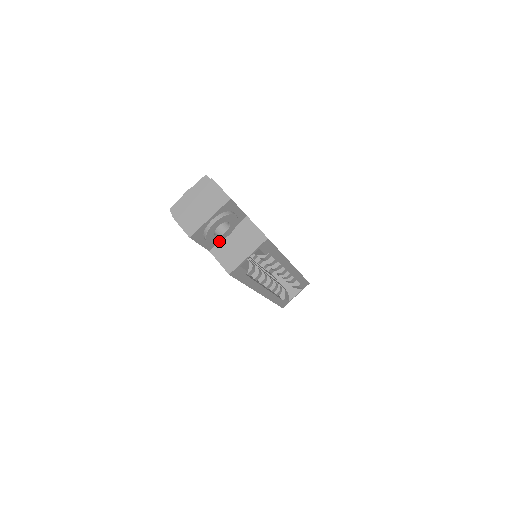
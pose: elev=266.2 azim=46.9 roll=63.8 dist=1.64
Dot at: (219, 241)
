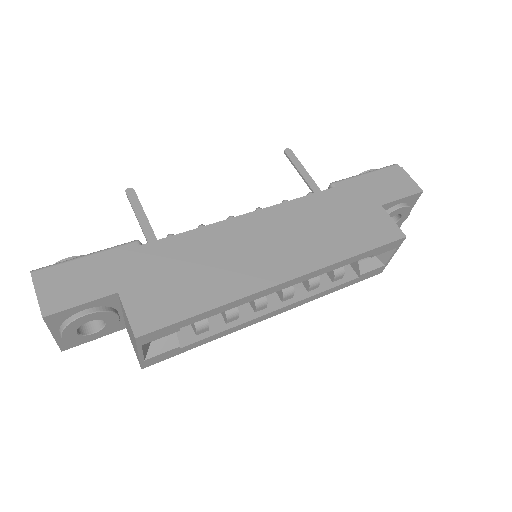
Dot at: (115, 327)
